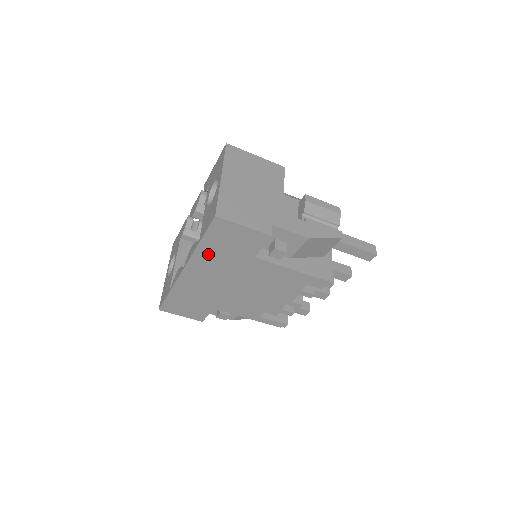
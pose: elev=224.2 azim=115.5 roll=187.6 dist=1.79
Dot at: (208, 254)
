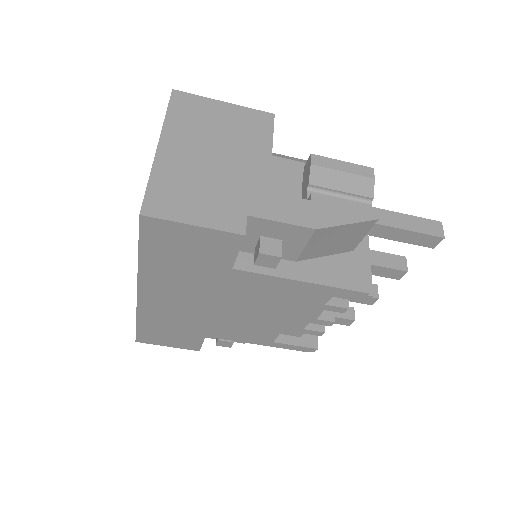
Dot at: (160, 271)
